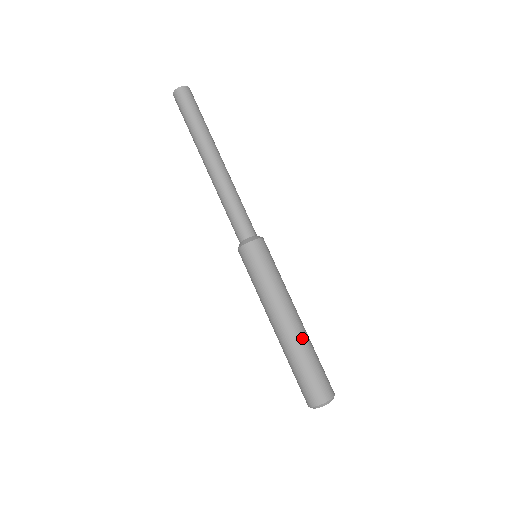
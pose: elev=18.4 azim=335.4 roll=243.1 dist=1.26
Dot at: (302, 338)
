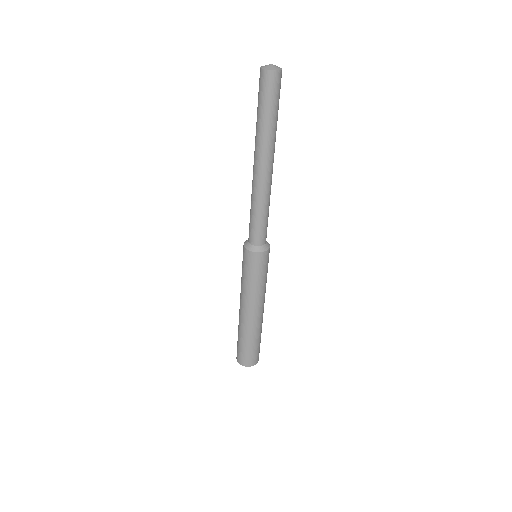
Dot at: (258, 327)
